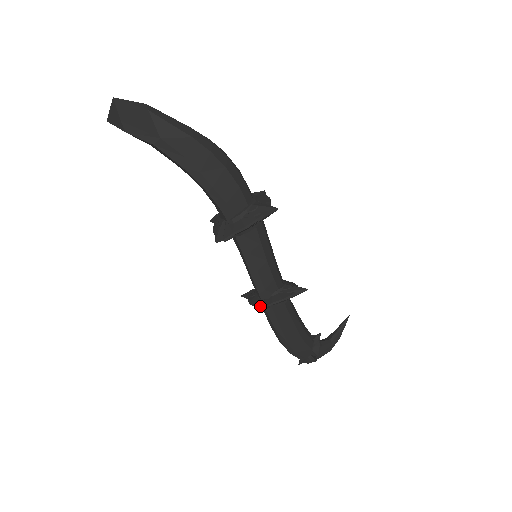
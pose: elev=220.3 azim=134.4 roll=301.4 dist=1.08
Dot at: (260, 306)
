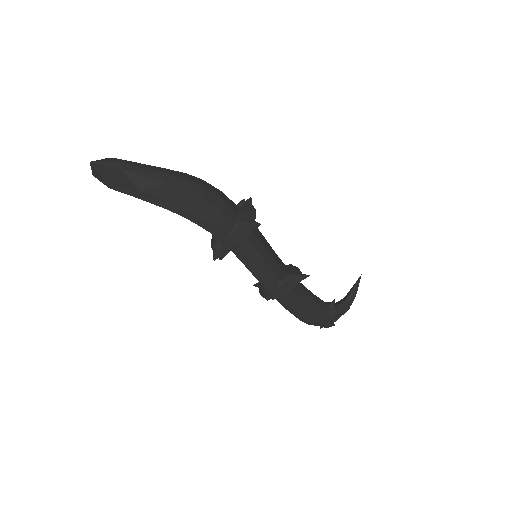
Dot at: (269, 298)
